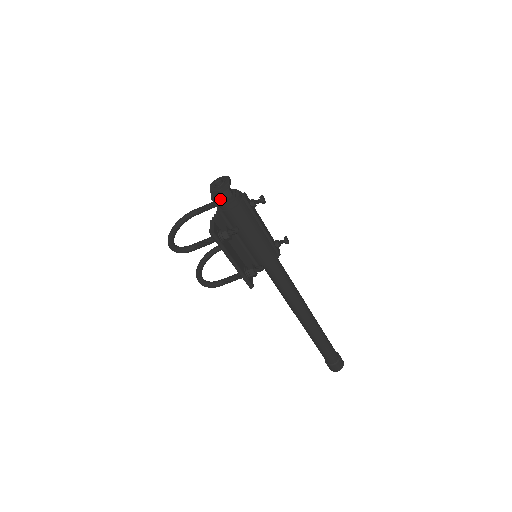
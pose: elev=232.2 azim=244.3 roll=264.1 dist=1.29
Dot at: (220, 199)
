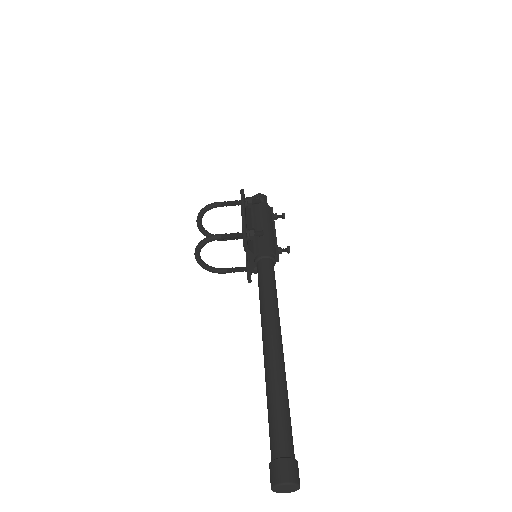
Dot at: occluded
